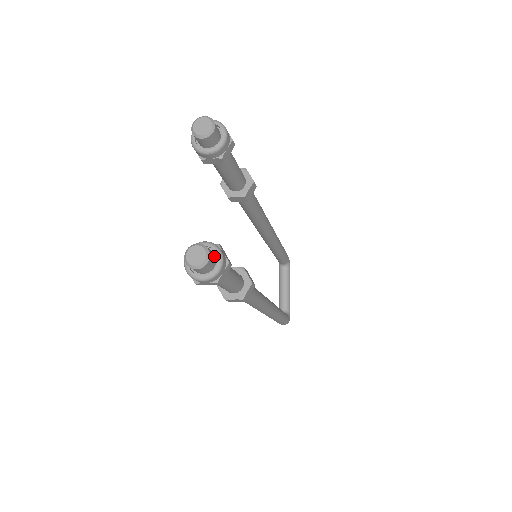
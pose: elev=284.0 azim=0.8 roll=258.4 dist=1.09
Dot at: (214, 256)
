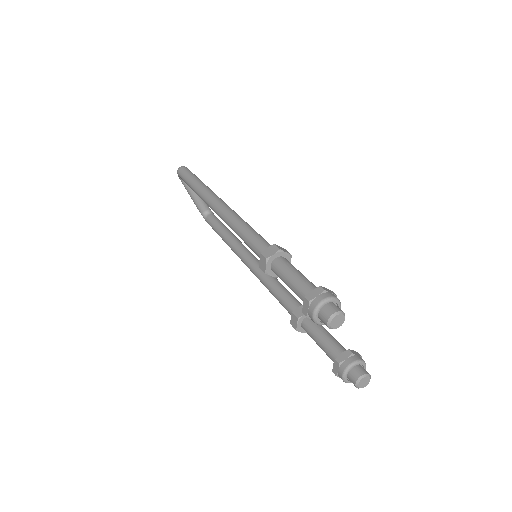
Dot at: (362, 367)
